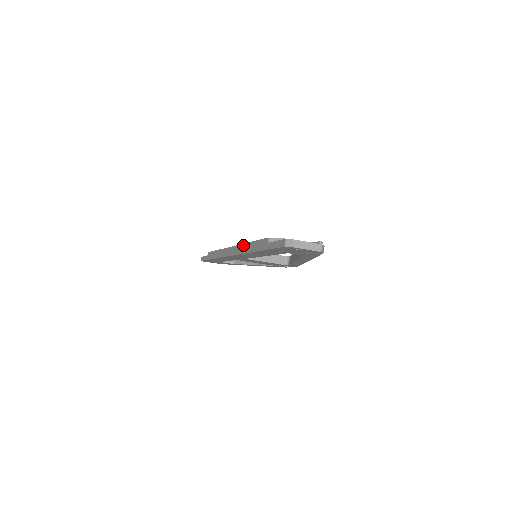
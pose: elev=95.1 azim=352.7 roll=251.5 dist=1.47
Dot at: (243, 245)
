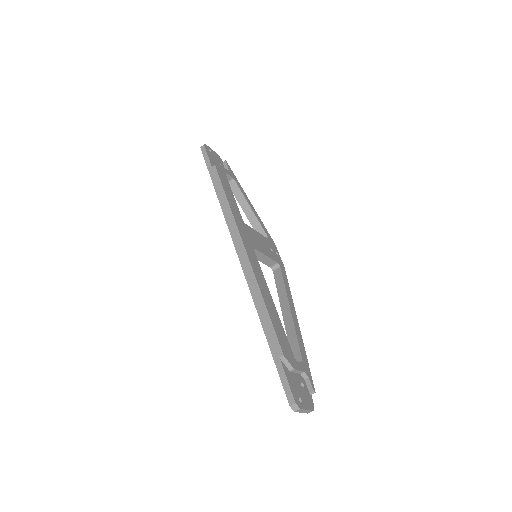
Dot at: (257, 286)
